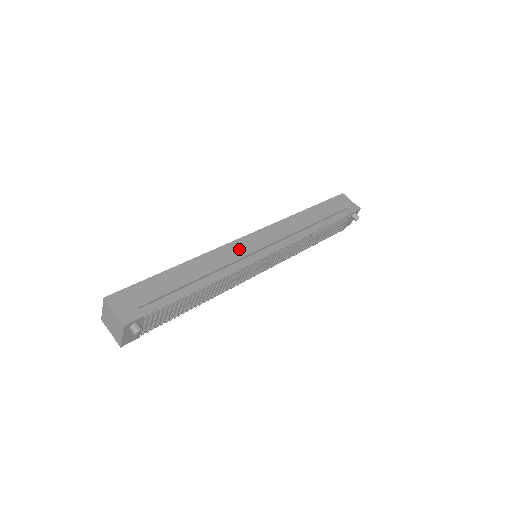
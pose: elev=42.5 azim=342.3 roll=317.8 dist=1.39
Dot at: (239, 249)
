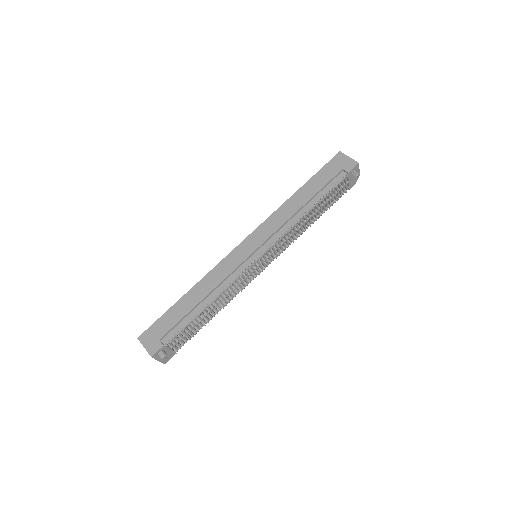
Dot at: (233, 260)
